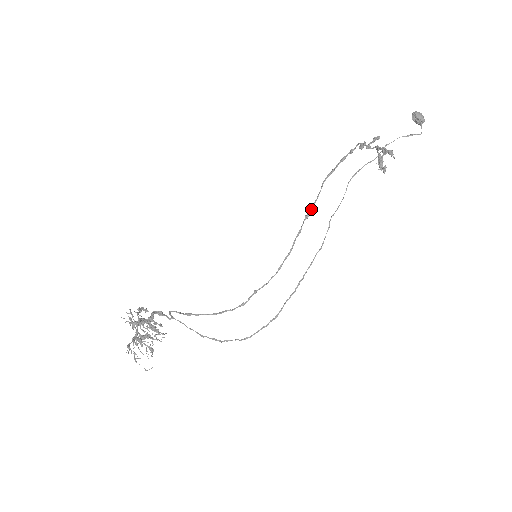
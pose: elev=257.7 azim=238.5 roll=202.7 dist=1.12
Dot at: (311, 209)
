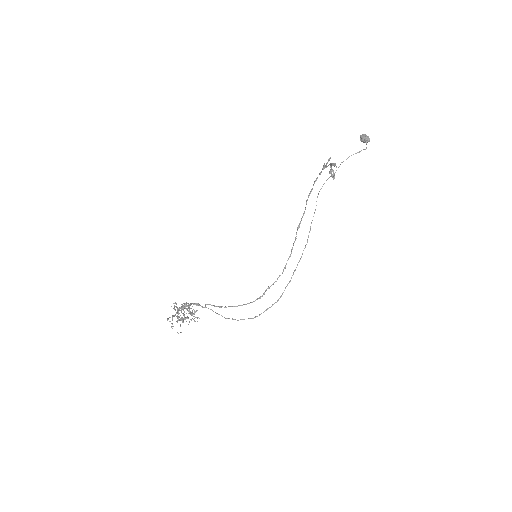
Dot at: occluded
